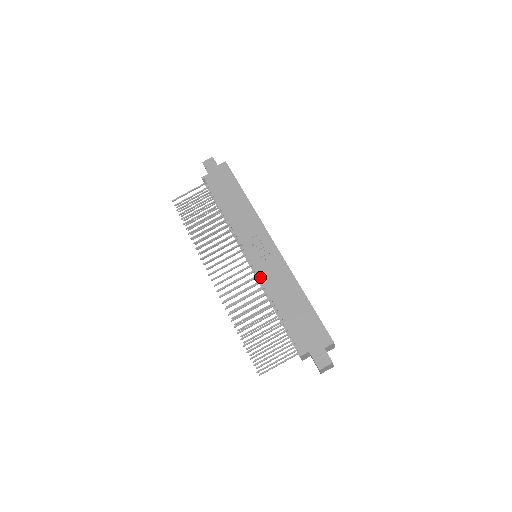
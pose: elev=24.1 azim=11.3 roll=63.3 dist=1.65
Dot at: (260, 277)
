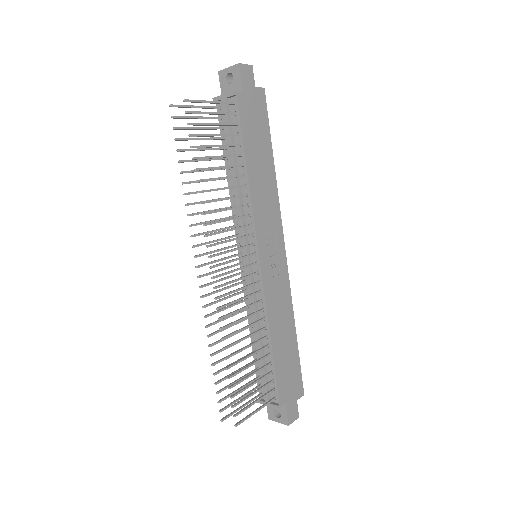
Dot at: (266, 296)
